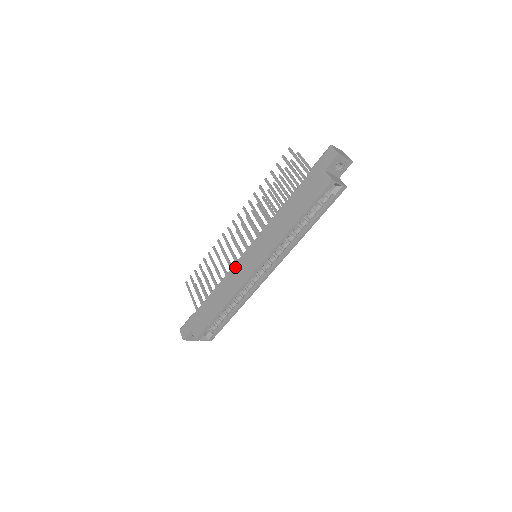
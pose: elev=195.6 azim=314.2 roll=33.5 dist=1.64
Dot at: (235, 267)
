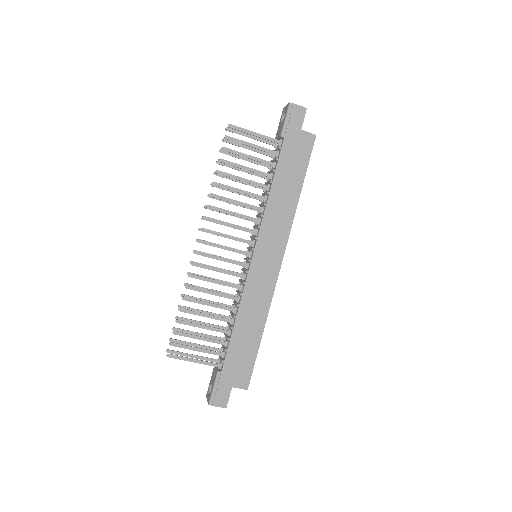
Dot at: (250, 281)
